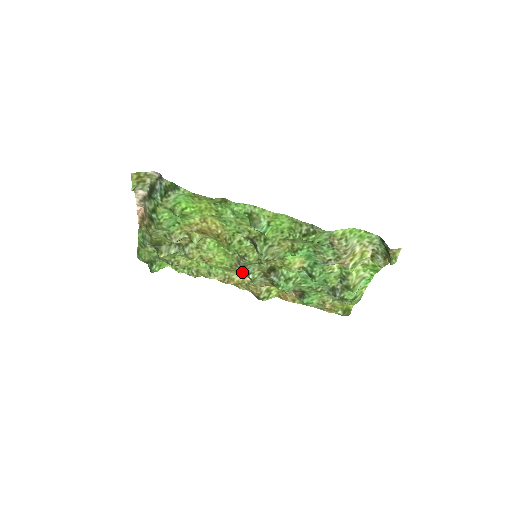
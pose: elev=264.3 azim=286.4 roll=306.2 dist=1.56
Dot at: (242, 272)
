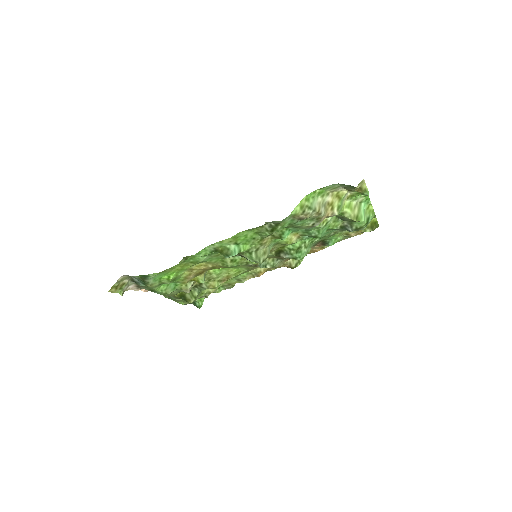
Dot at: occluded
